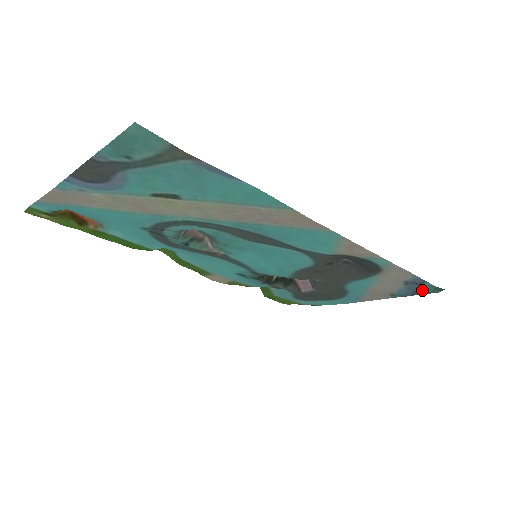
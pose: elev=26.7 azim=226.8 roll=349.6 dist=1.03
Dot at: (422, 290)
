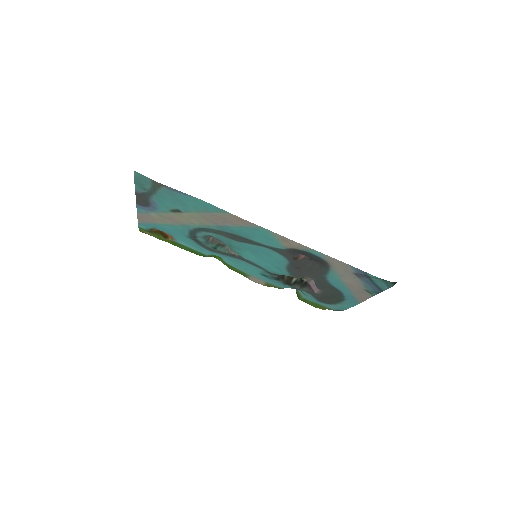
Dot at: (379, 284)
